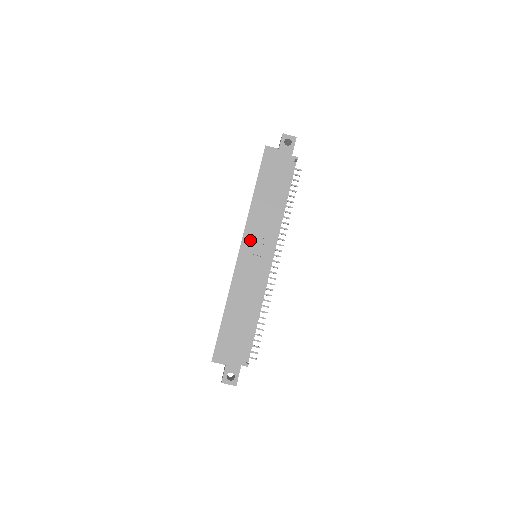
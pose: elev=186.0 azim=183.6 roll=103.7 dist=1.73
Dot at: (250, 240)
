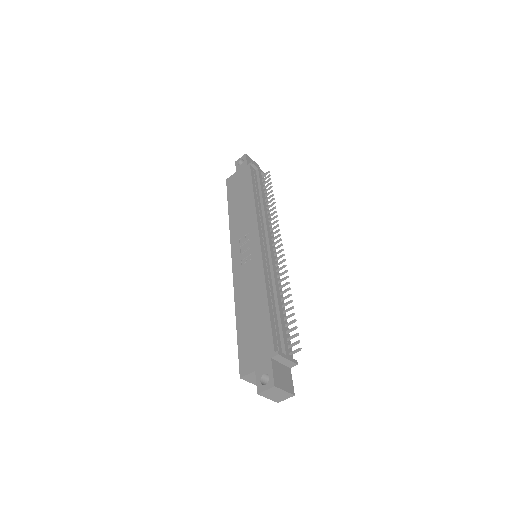
Dot at: (237, 245)
